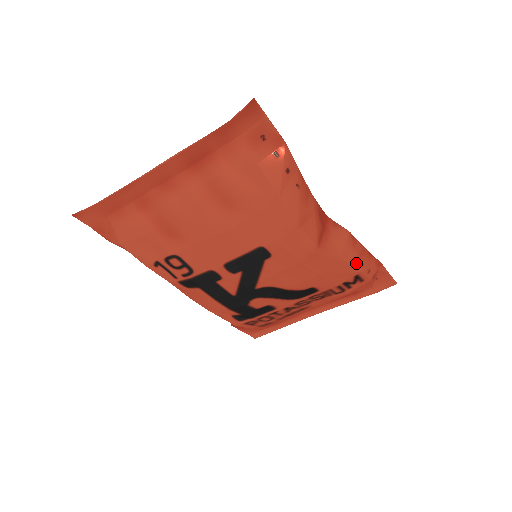
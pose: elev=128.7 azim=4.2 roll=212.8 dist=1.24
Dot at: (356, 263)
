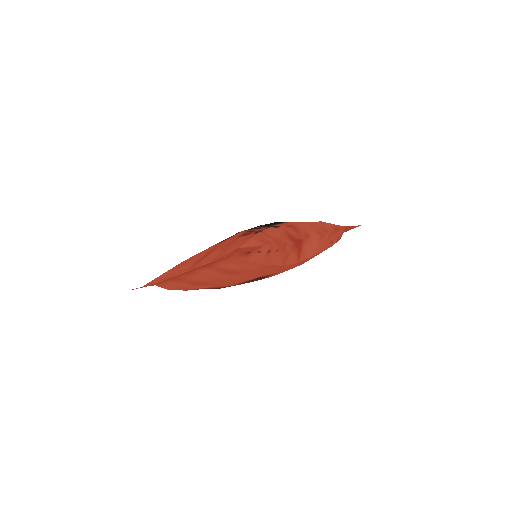
Dot at: (327, 246)
